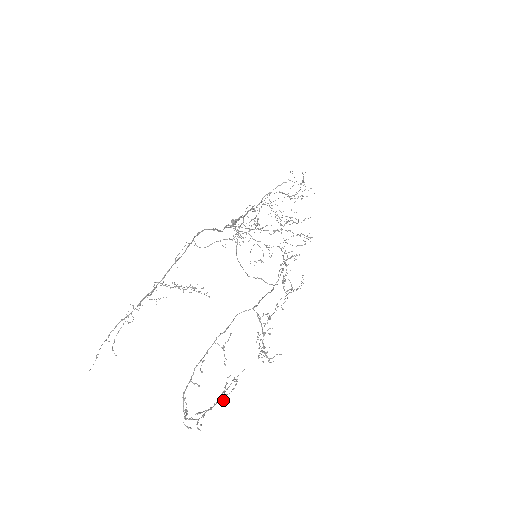
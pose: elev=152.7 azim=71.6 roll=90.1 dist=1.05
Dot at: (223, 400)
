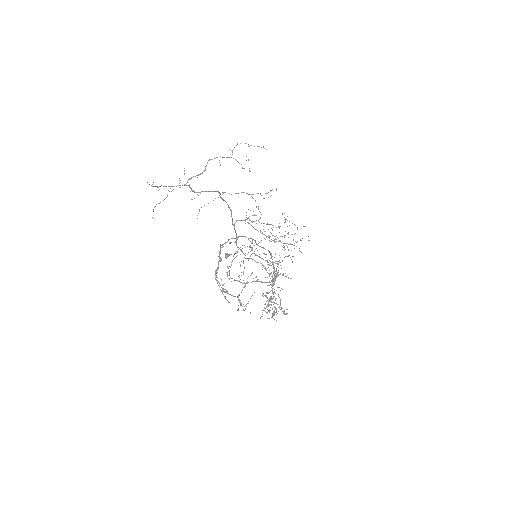
Dot at: occluded
